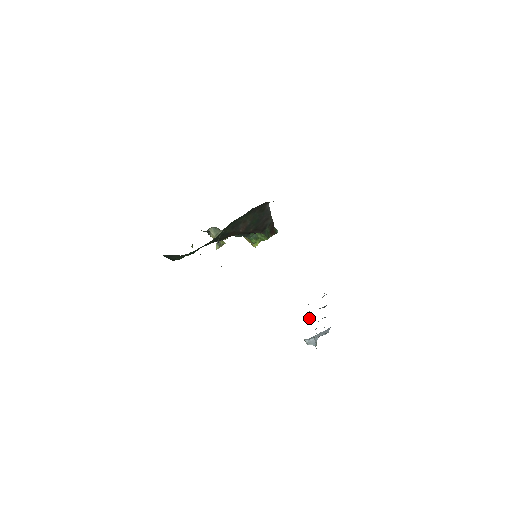
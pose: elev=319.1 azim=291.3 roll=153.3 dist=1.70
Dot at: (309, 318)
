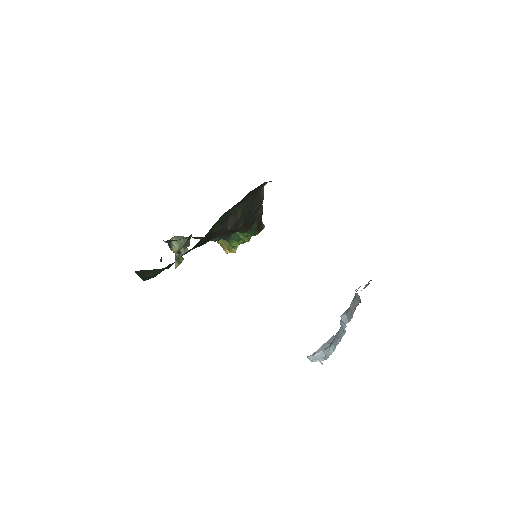
Dot at: (343, 320)
